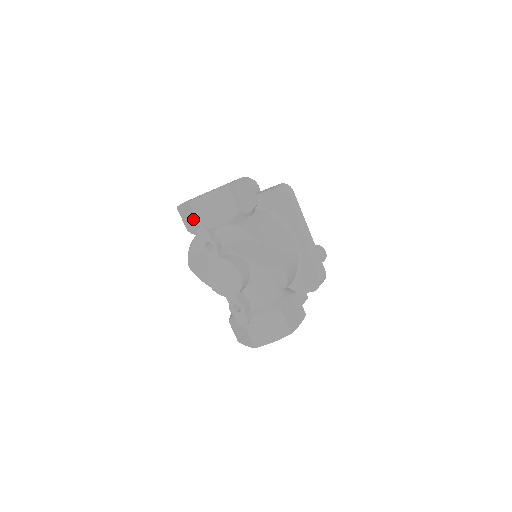
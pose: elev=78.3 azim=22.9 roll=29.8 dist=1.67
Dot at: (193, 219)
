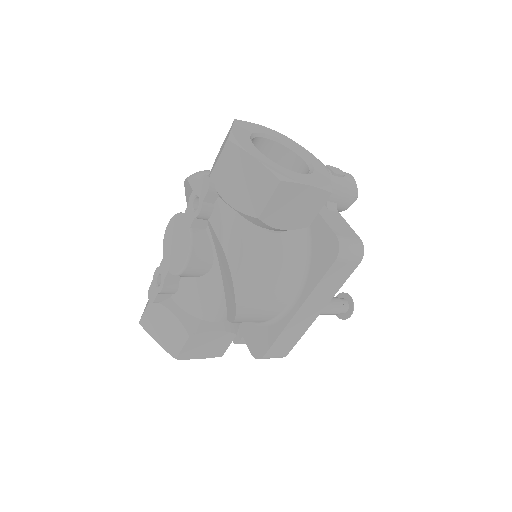
Dot at: occluded
